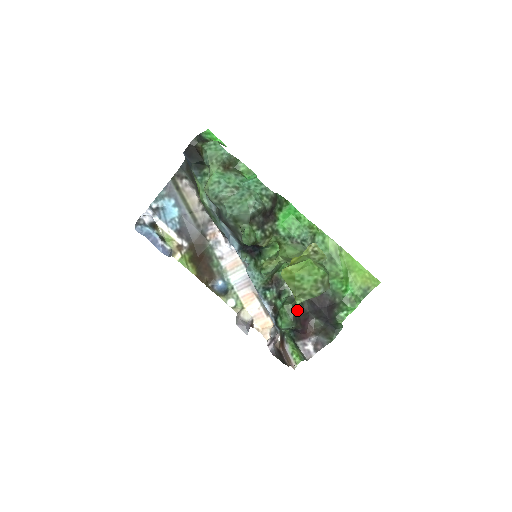
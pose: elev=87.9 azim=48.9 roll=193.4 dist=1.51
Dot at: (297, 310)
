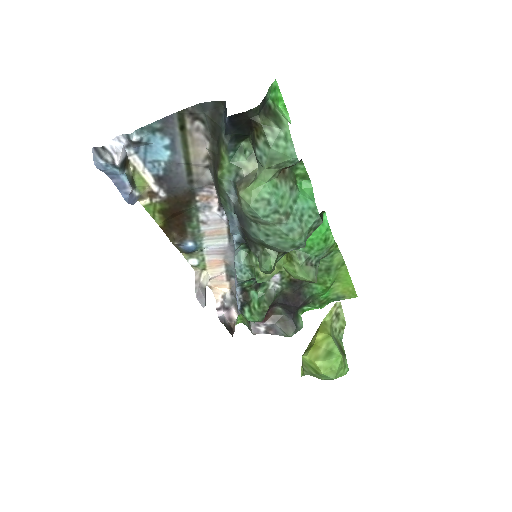
Dot at: occluded
